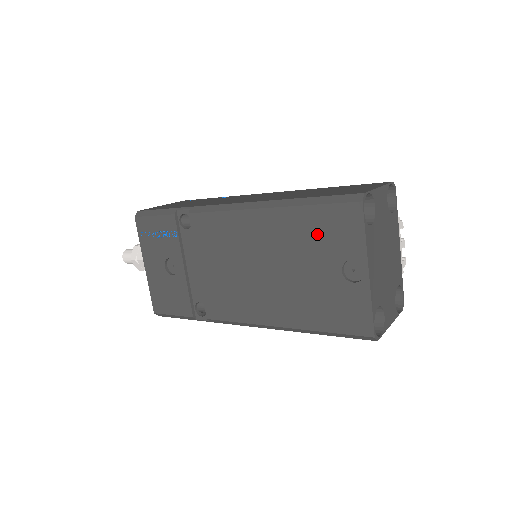
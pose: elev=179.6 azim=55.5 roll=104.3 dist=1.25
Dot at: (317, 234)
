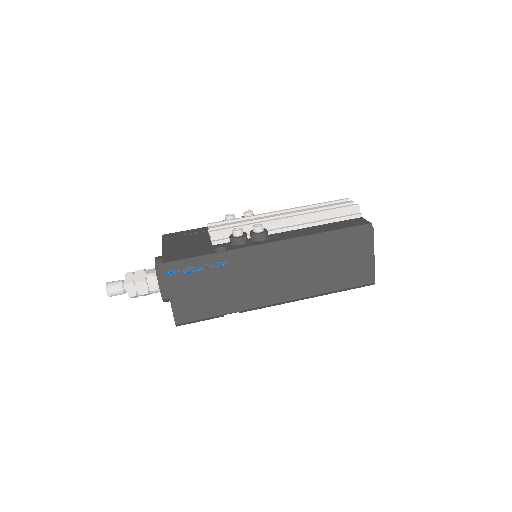
Dot at: occluded
